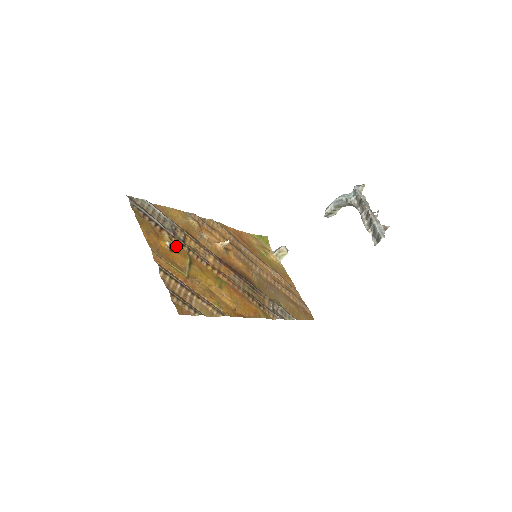
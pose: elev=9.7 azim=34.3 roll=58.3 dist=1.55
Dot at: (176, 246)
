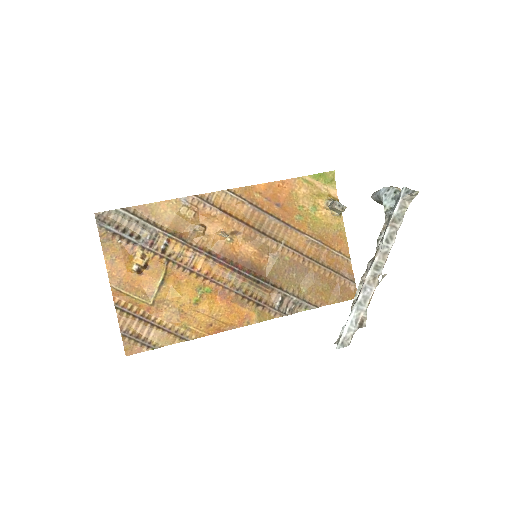
Dot at: (151, 262)
